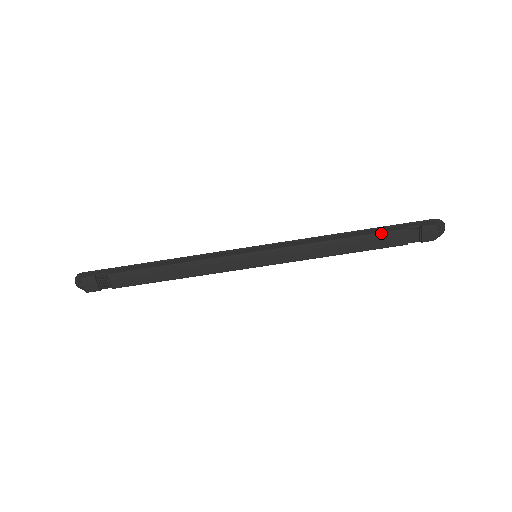
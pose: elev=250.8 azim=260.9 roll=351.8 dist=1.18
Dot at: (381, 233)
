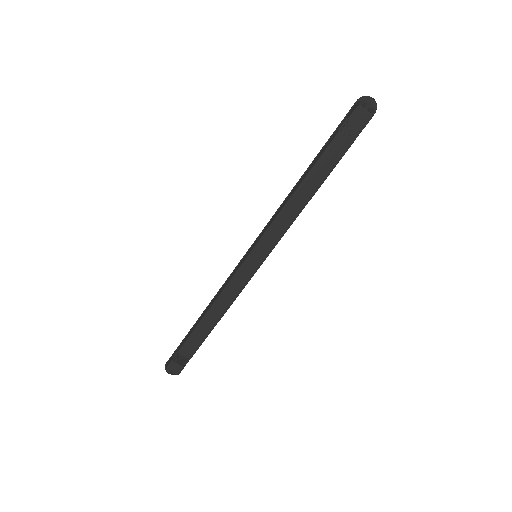
Dot at: (322, 155)
